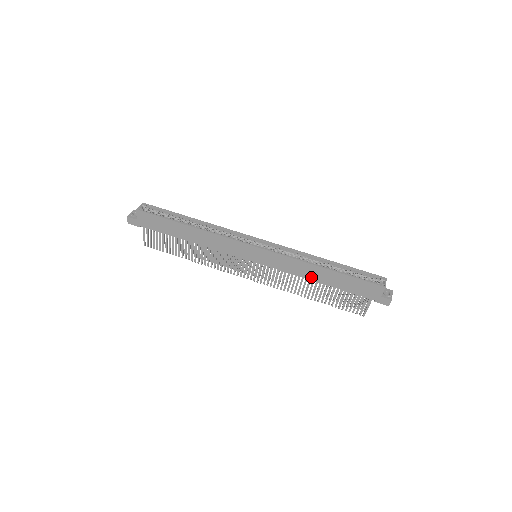
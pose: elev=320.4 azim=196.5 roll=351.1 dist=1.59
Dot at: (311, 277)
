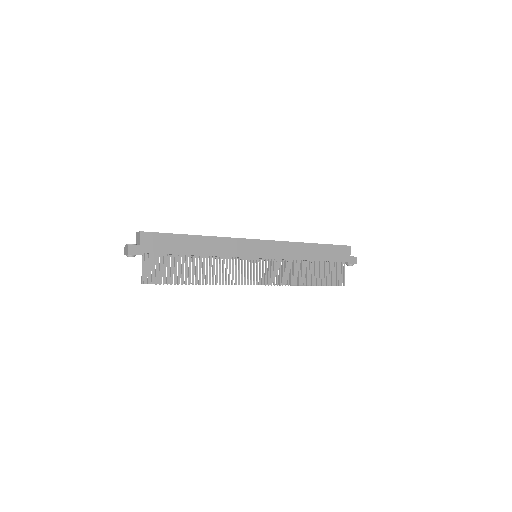
Dot at: (304, 257)
